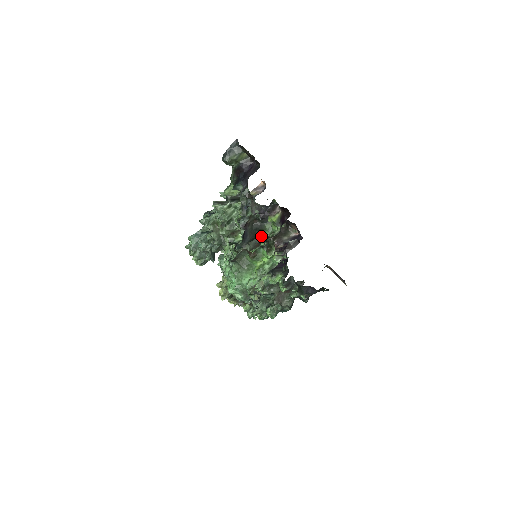
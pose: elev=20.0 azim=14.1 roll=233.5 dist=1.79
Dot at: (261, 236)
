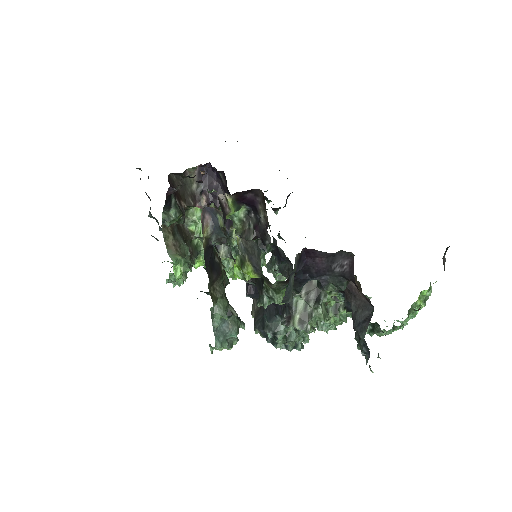
Dot at: occluded
